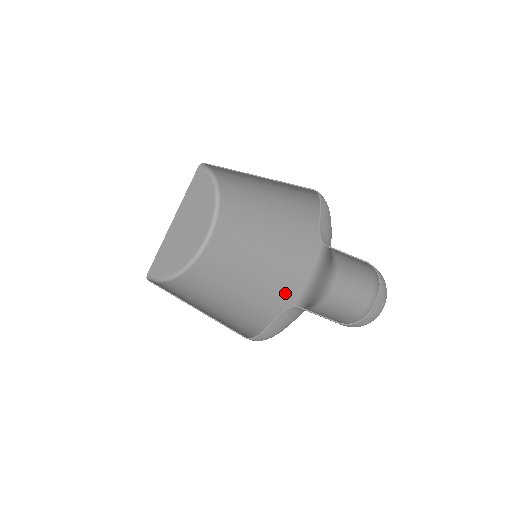
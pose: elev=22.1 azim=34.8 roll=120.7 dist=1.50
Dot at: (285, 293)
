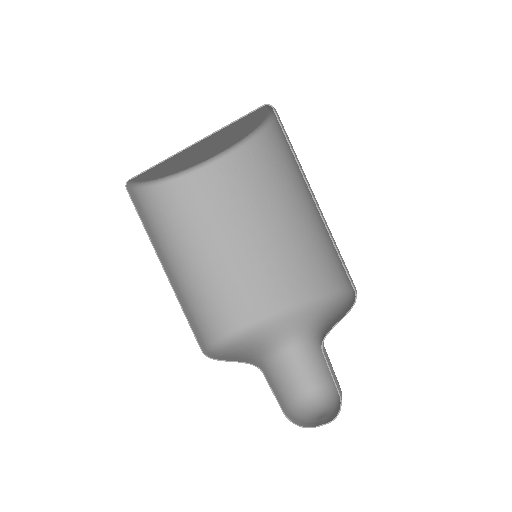
Dot at: (258, 298)
